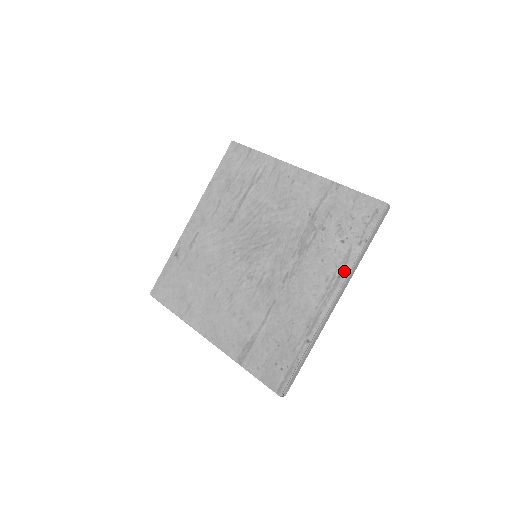
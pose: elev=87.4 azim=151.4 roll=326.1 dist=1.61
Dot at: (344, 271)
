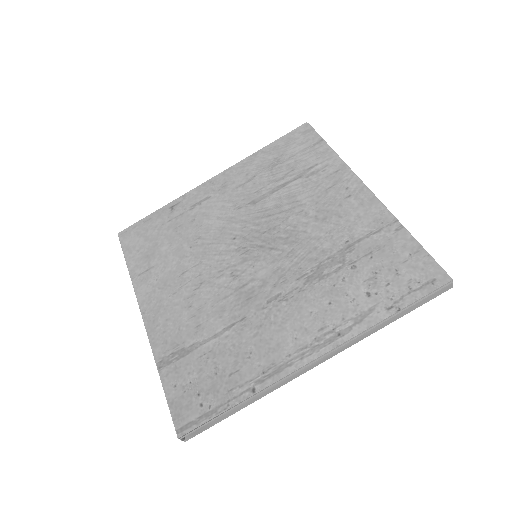
Dot at: (349, 331)
